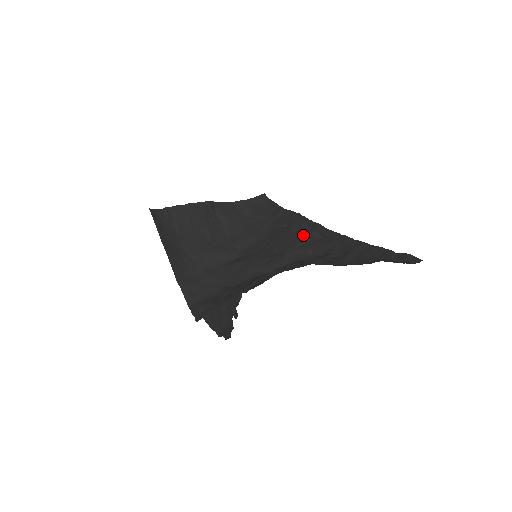
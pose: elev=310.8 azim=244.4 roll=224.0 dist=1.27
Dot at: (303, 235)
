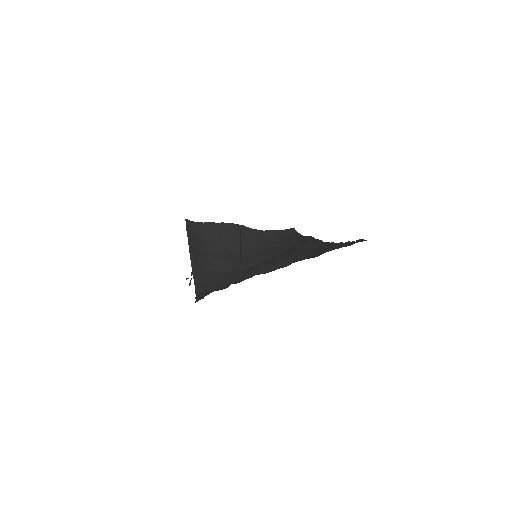
Dot at: (304, 247)
